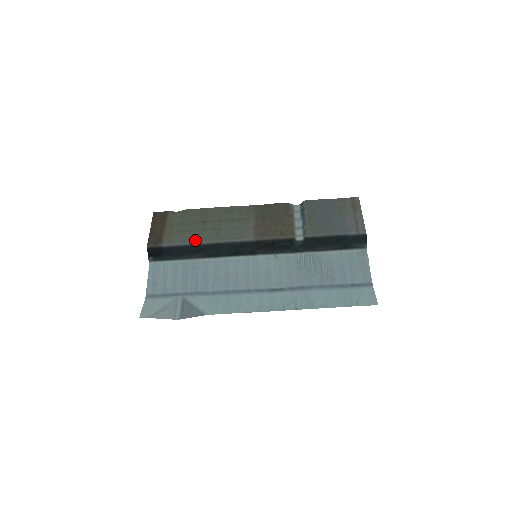
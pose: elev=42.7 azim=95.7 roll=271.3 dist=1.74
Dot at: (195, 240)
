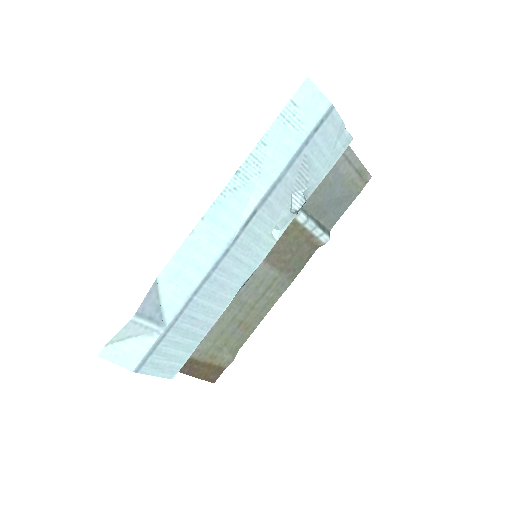
Dot at: (216, 322)
